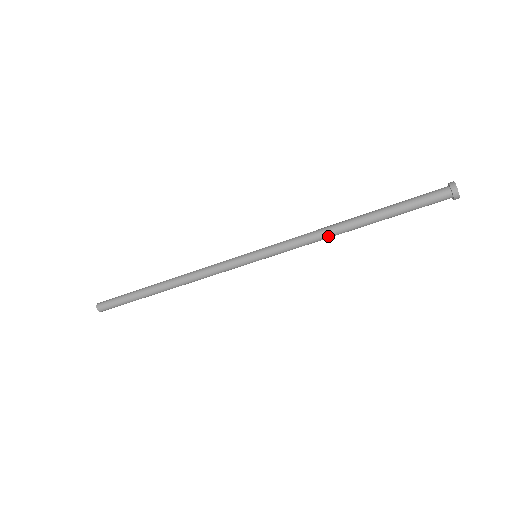
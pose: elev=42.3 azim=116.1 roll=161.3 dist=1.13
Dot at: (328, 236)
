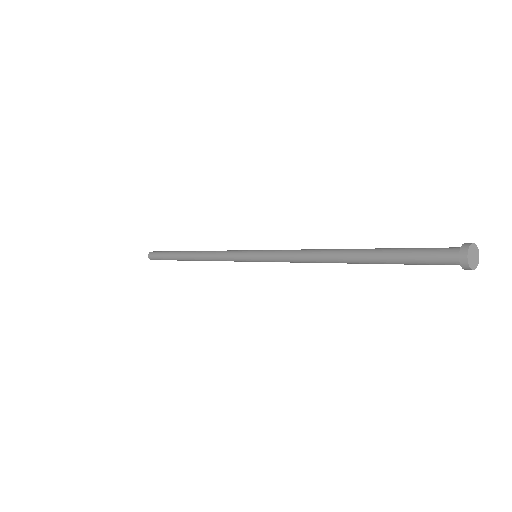
Dot at: (318, 262)
